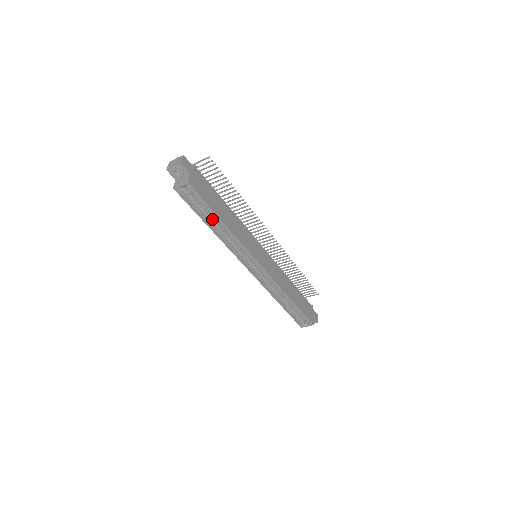
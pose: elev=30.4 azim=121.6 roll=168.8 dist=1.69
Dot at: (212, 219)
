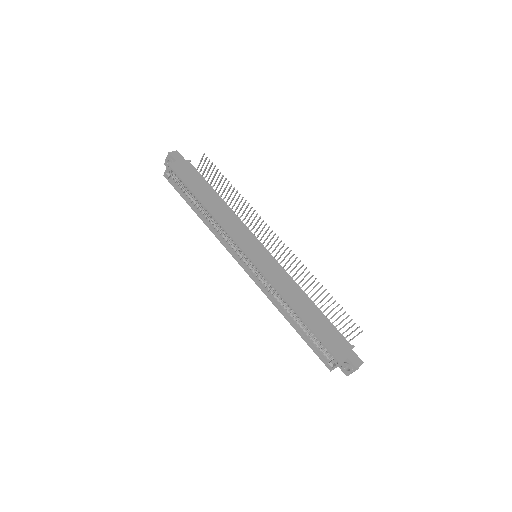
Dot at: (198, 205)
